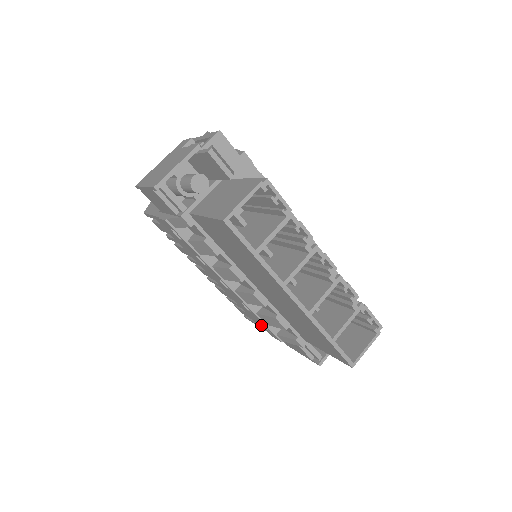
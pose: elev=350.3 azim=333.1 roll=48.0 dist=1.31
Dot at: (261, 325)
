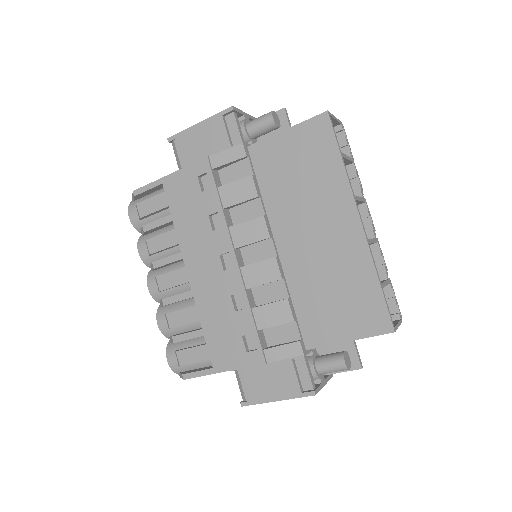
Dot at: (237, 346)
